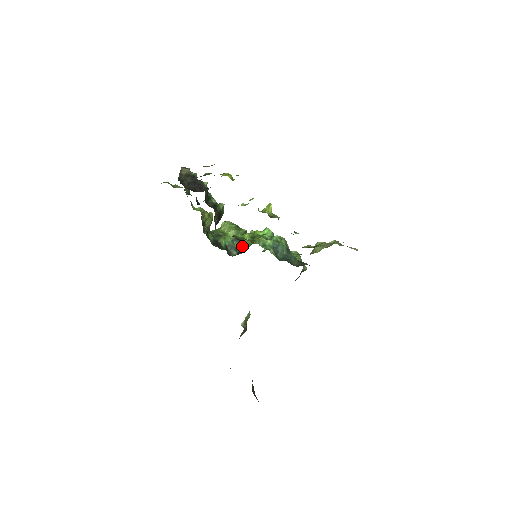
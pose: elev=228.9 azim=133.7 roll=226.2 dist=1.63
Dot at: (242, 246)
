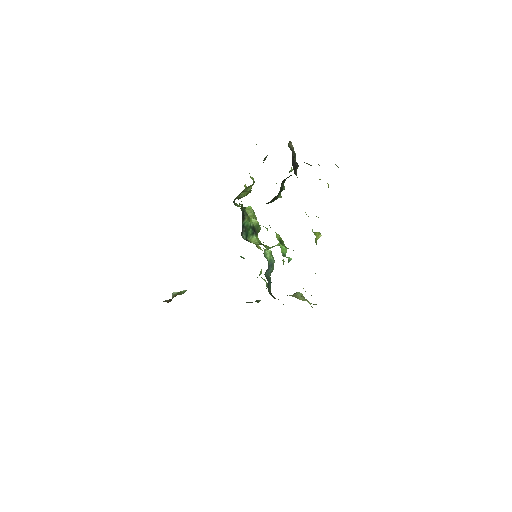
Dot at: (252, 238)
